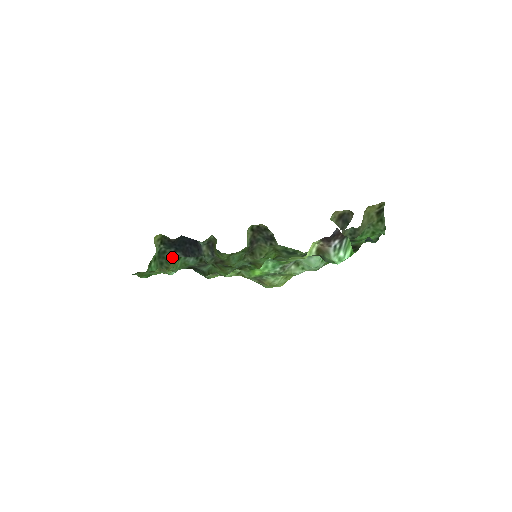
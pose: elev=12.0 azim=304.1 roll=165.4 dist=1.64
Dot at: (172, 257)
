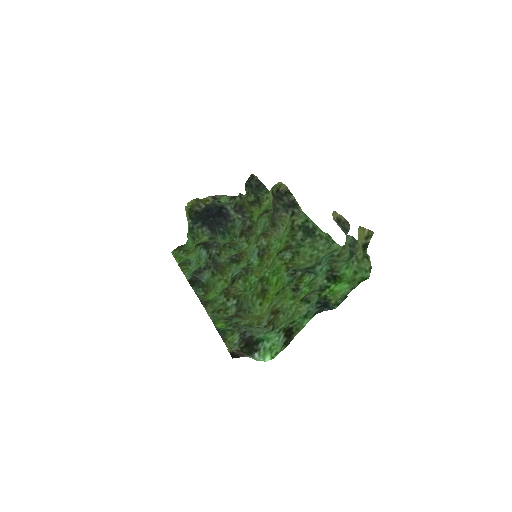
Dot at: (200, 233)
